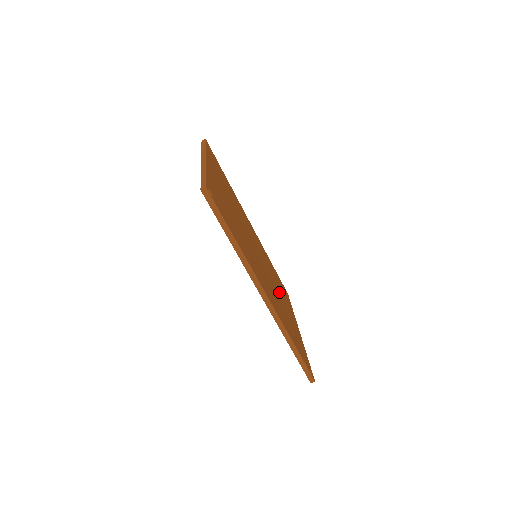
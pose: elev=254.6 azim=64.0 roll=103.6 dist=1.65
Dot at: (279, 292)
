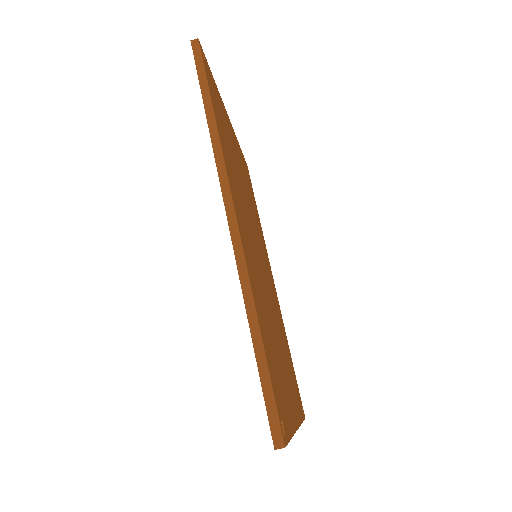
Dot at: (279, 339)
